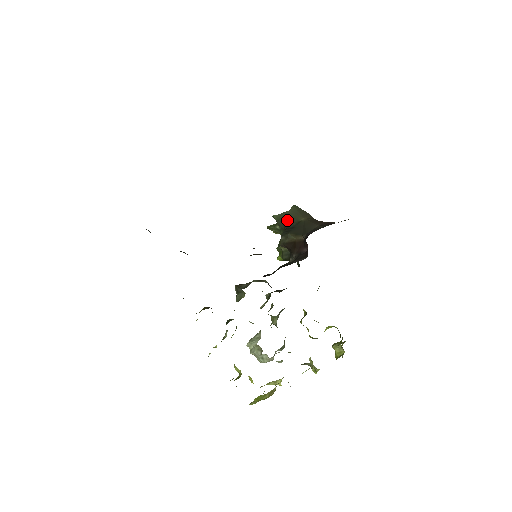
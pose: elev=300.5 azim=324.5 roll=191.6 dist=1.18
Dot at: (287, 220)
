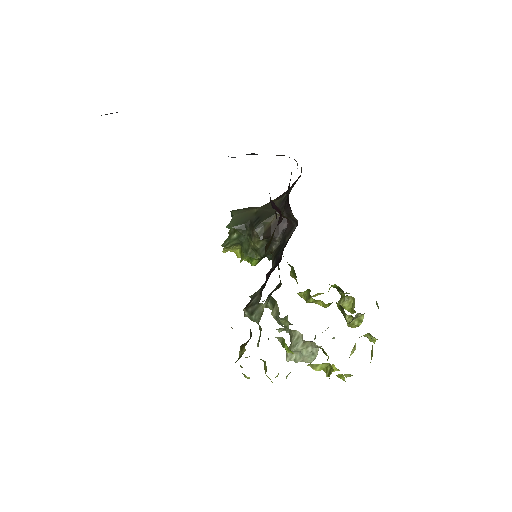
Dot at: (243, 220)
